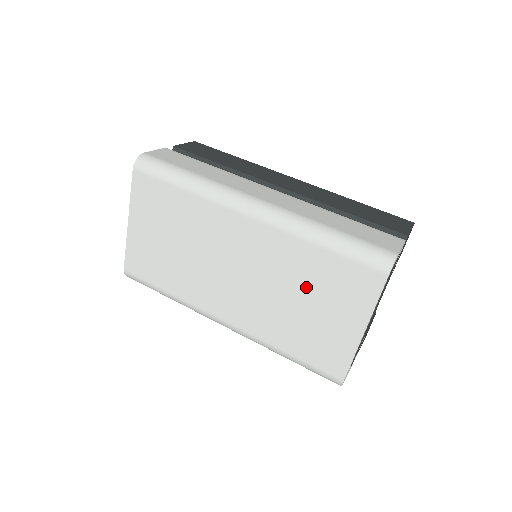
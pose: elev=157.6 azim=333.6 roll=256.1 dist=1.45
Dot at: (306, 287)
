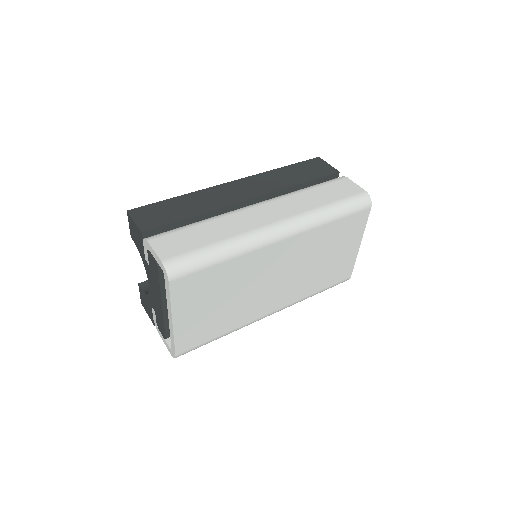
Dot at: (326, 249)
